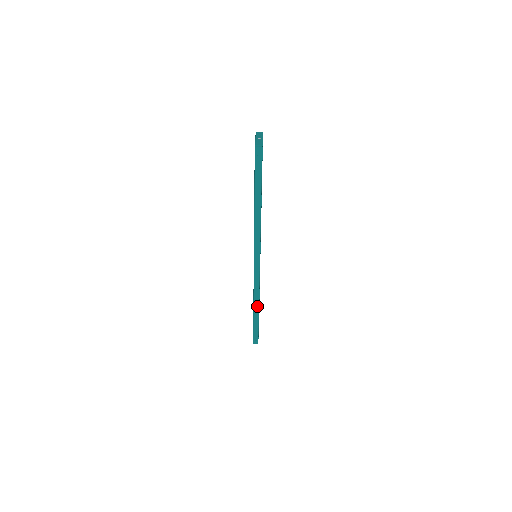
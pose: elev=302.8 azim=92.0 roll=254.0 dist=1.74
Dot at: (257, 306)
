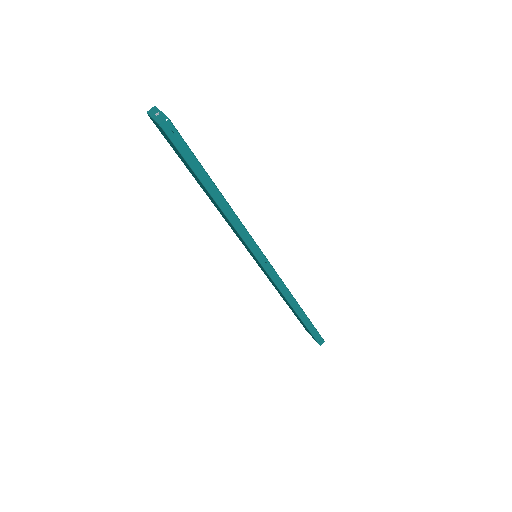
Dot at: (297, 306)
